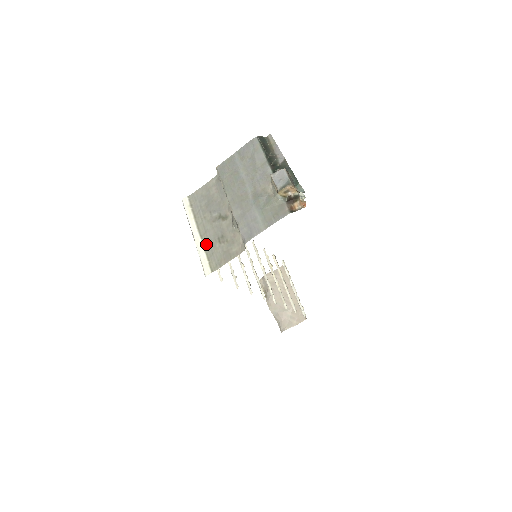
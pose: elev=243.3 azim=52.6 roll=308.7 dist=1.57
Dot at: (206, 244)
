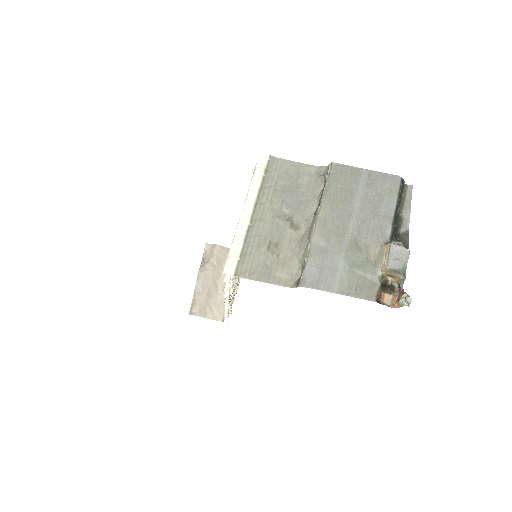
Dot at: (251, 235)
